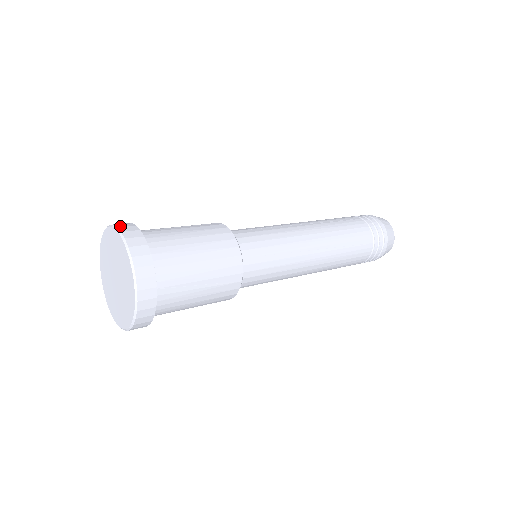
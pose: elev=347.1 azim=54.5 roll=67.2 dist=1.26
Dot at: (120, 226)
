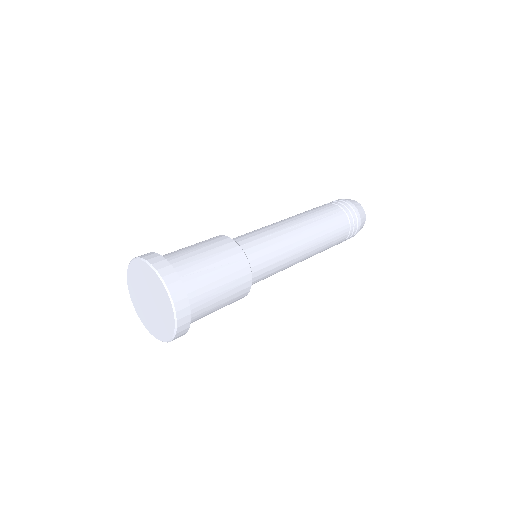
Dot at: occluded
